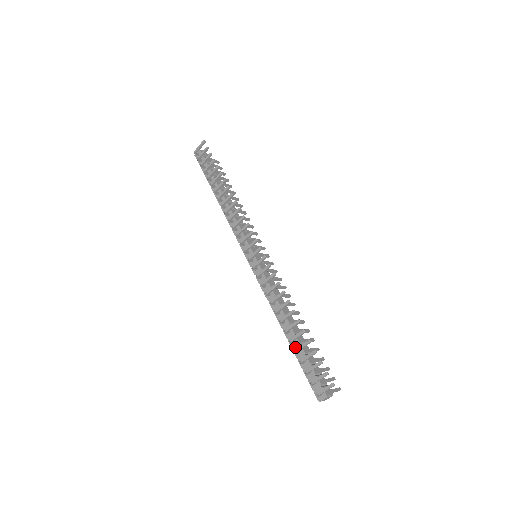
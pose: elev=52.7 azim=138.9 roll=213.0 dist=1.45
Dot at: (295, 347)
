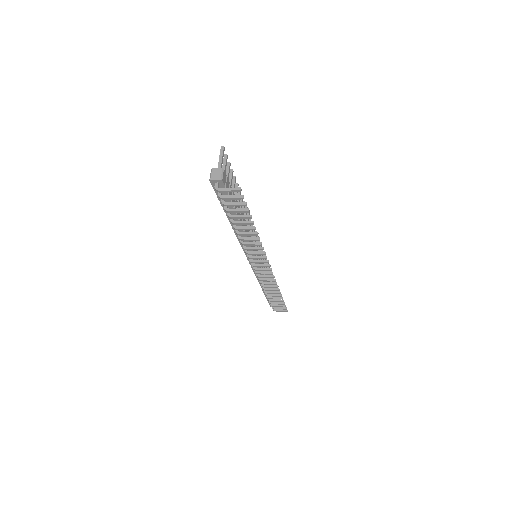
Dot at: occluded
